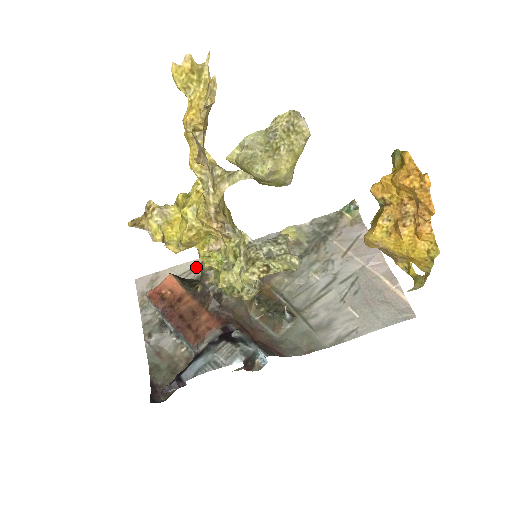
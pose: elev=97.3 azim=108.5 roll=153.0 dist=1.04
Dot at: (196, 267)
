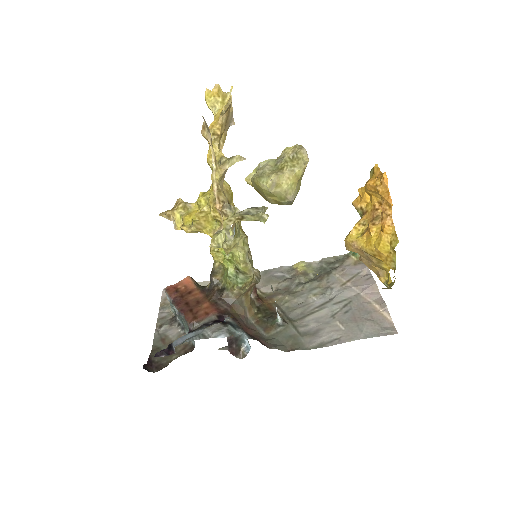
Dot at: occluded
